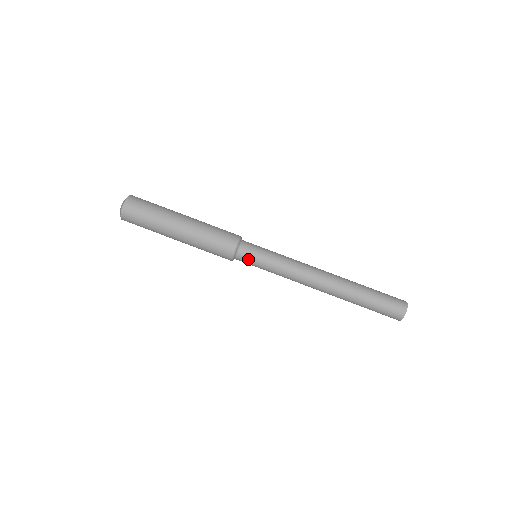
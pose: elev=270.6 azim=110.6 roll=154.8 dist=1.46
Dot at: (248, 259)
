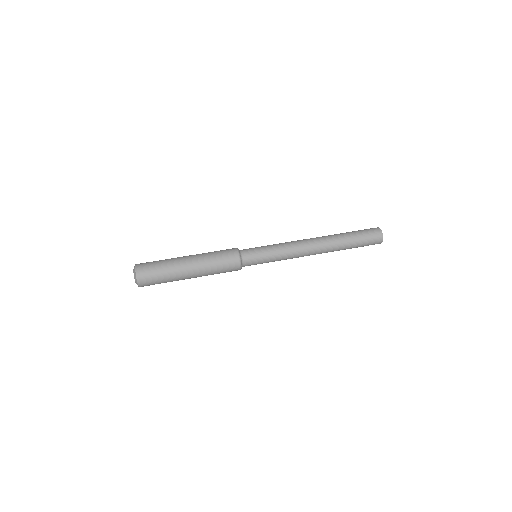
Dot at: (253, 263)
